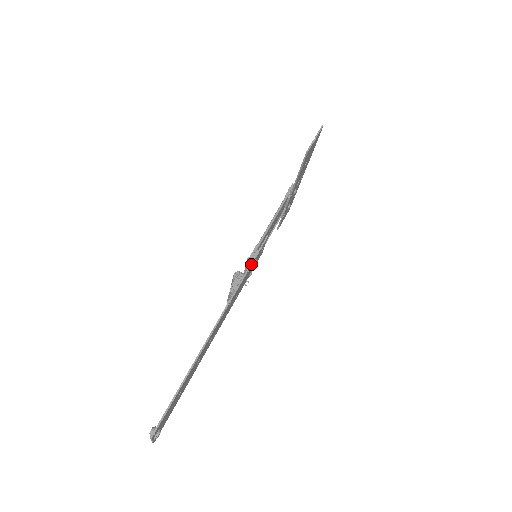
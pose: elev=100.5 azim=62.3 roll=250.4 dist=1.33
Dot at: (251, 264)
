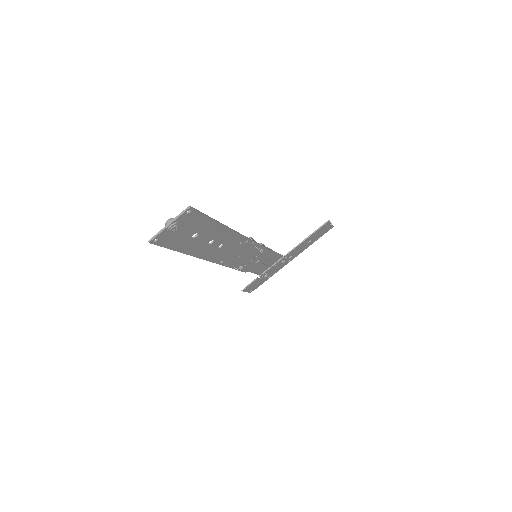
Dot at: (262, 246)
